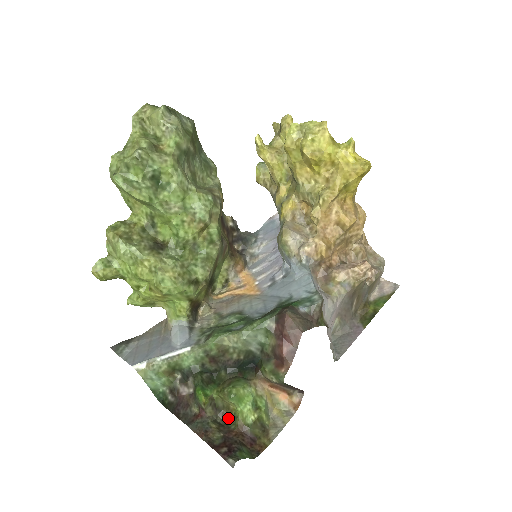
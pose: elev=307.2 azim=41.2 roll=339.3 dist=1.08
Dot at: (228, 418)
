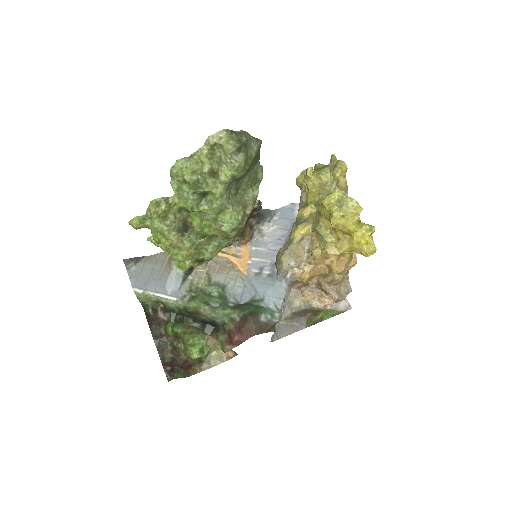
Dot at: (181, 345)
